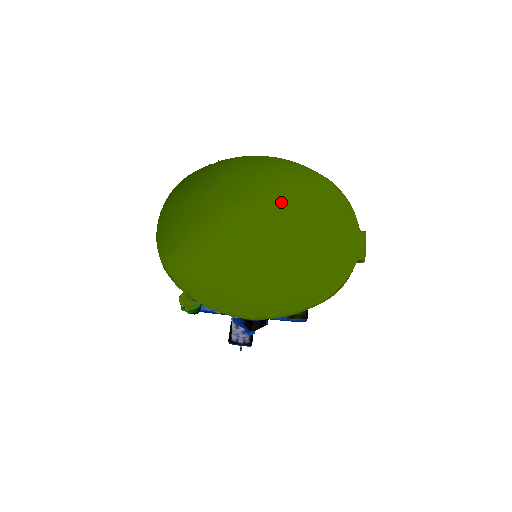
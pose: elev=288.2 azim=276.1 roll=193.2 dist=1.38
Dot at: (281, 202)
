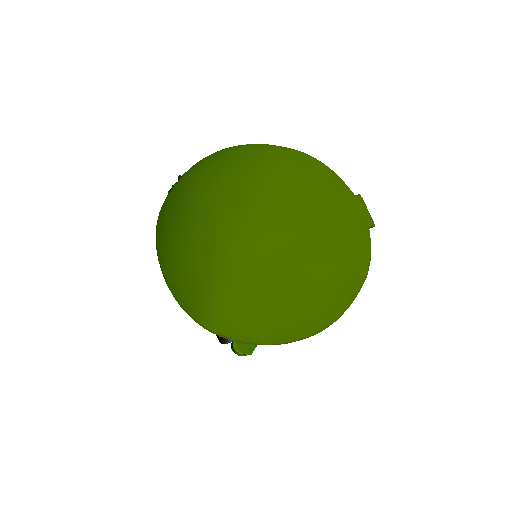
Dot at: (273, 198)
